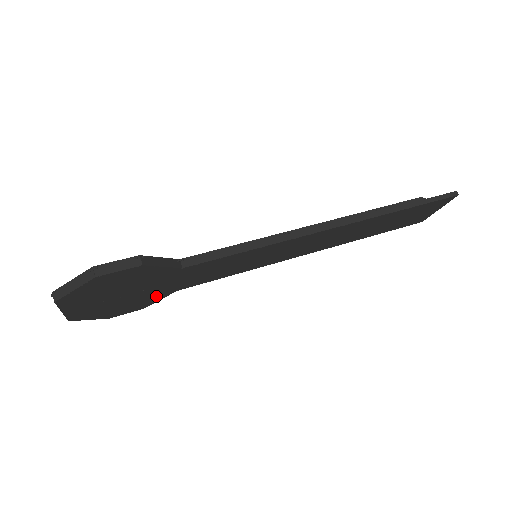
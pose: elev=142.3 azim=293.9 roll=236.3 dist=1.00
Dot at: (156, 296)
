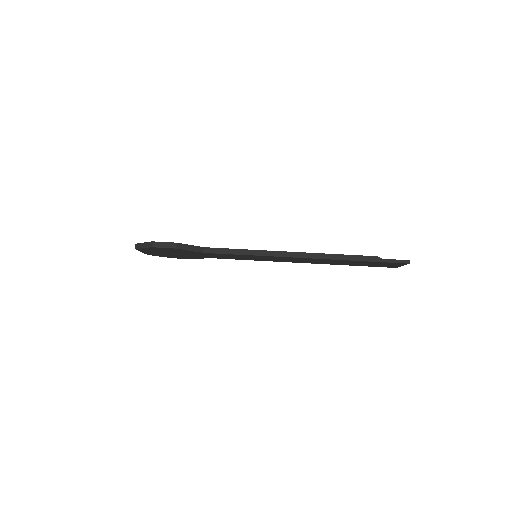
Dot at: (196, 257)
